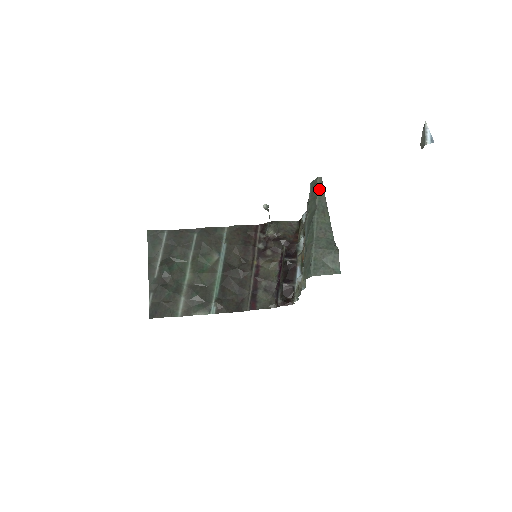
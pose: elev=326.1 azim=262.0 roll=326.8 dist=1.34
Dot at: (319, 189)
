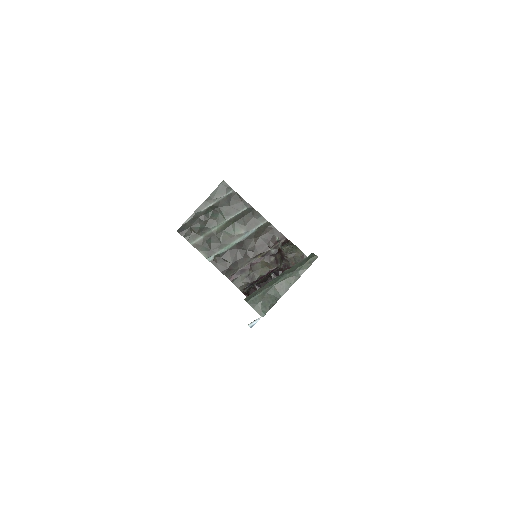
Dot at: (308, 262)
